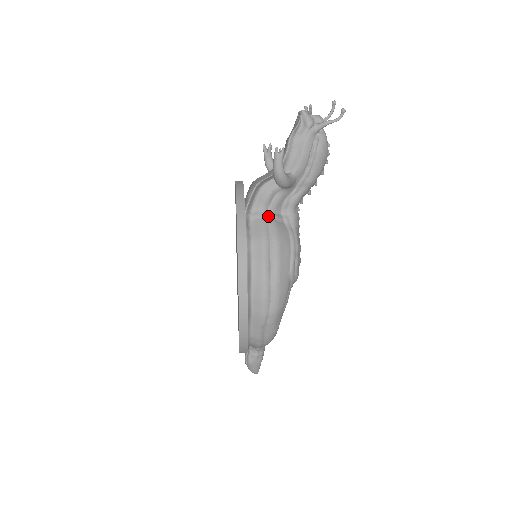
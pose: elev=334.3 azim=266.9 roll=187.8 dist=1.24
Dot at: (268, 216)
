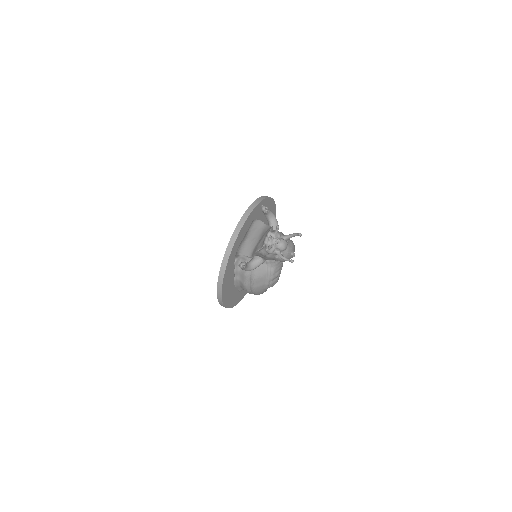
Dot at: occluded
